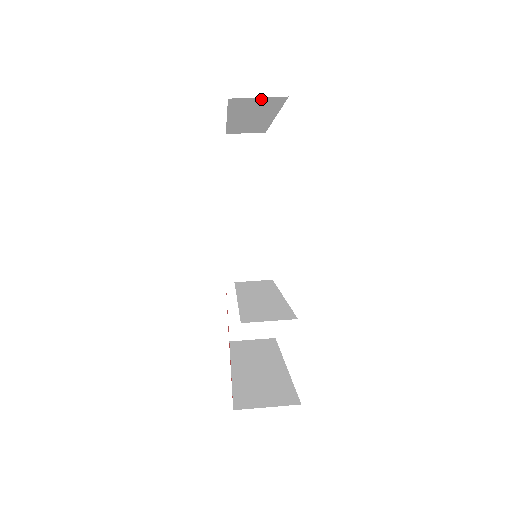
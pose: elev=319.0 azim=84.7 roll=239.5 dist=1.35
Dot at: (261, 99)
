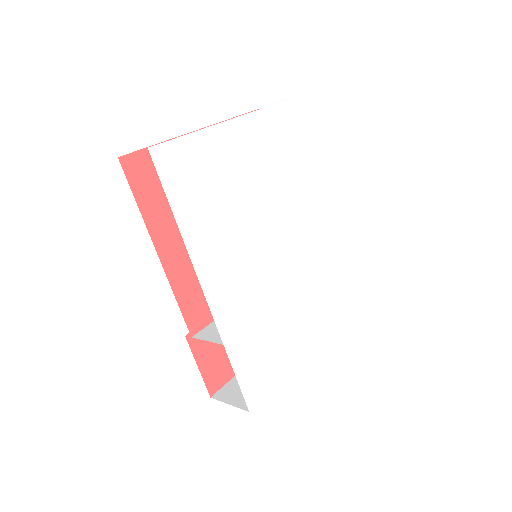
Dot at: occluded
